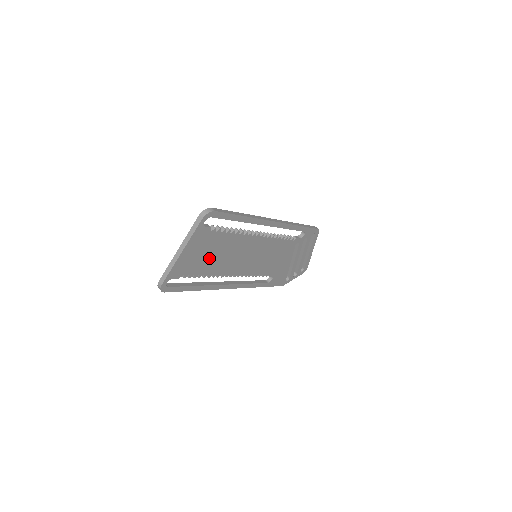
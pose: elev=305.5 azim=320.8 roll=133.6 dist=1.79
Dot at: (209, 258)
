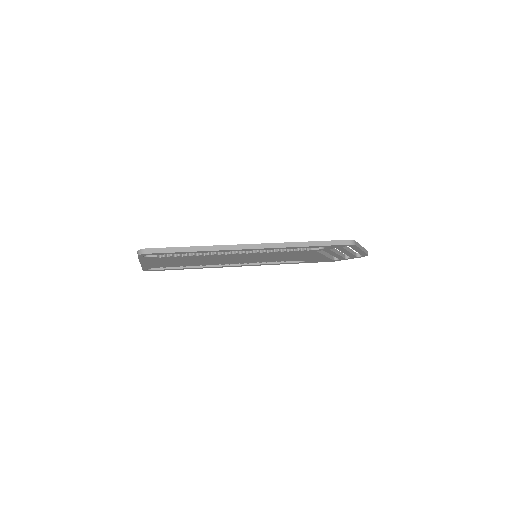
Dot at: (182, 262)
